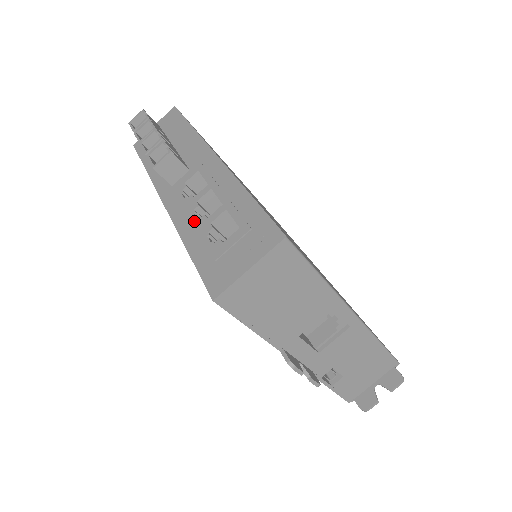
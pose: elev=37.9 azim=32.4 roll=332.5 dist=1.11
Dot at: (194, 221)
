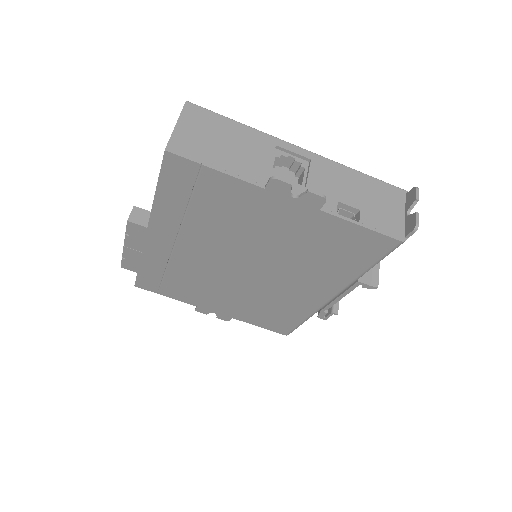
Dot at: occluded
